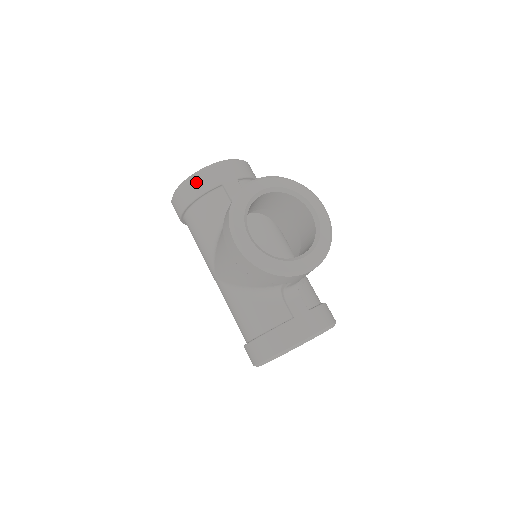
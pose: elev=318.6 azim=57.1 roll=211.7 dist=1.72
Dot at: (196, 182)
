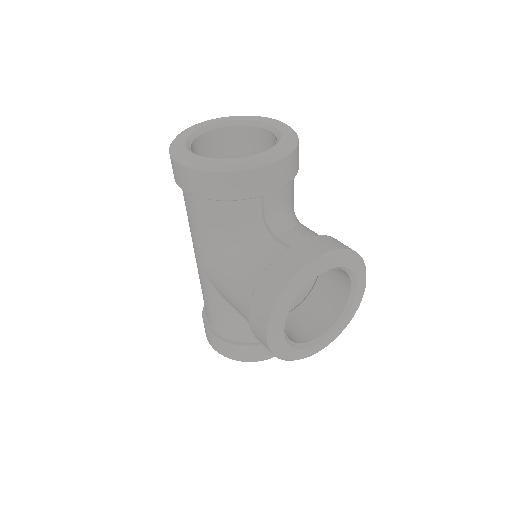
Dot at: (229, 182)
